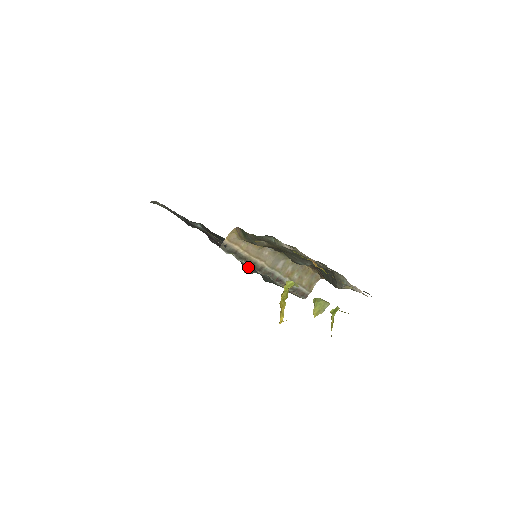
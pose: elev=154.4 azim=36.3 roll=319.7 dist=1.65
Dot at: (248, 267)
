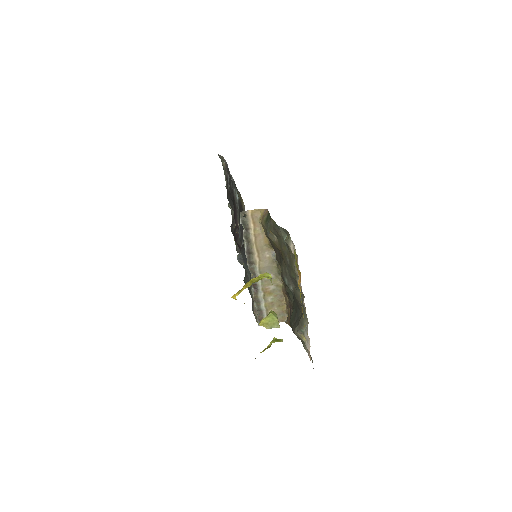
Dot at: (243, 255)
